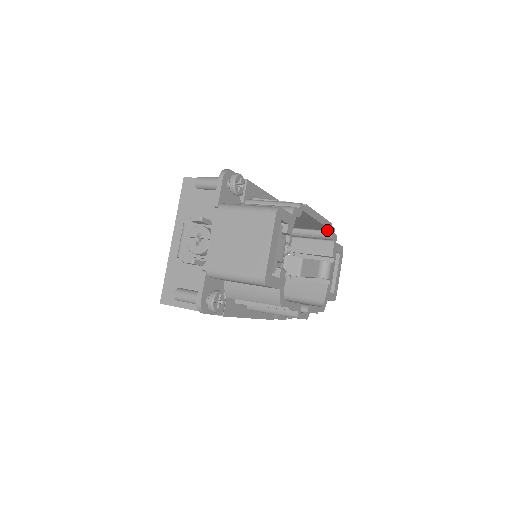
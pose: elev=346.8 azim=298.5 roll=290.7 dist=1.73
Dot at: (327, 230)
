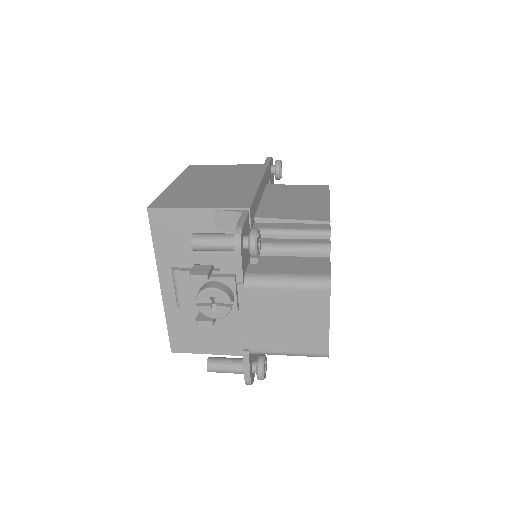
Dot at: occluded
